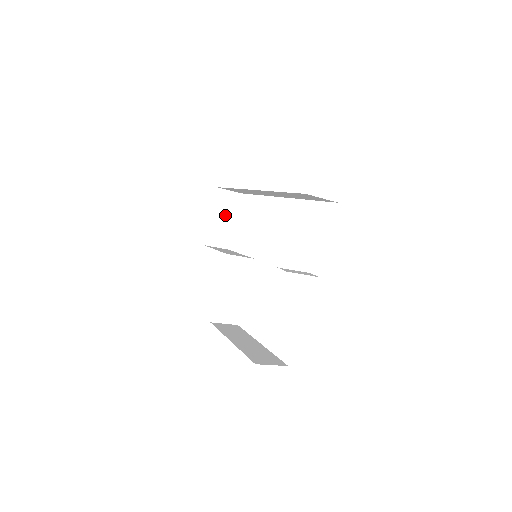
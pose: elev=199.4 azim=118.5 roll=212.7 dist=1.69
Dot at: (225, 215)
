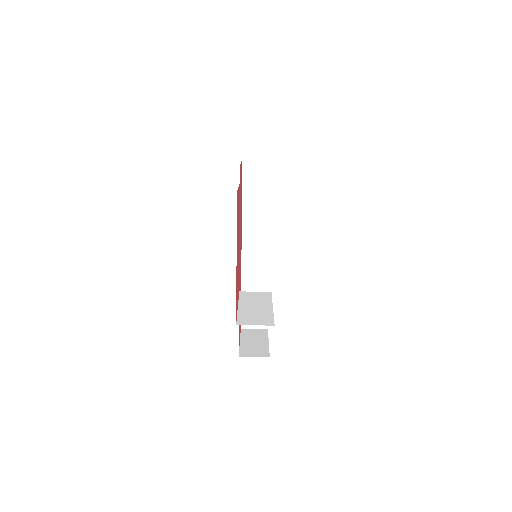
Dot at: (256, 340)
